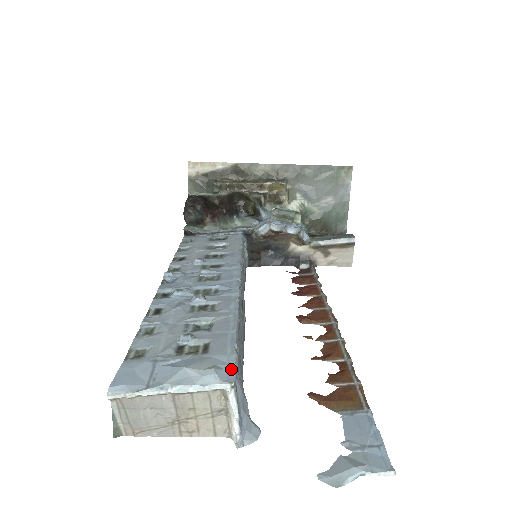
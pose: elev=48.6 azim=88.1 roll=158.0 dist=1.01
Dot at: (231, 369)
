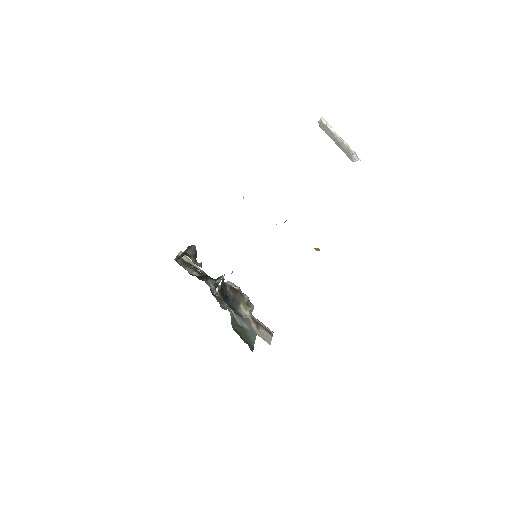
Dot at: occluded
